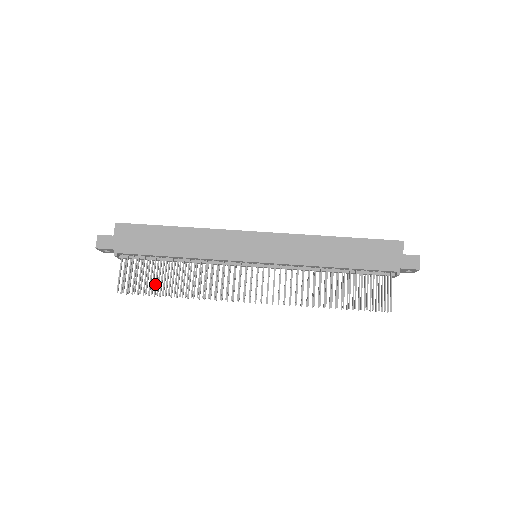
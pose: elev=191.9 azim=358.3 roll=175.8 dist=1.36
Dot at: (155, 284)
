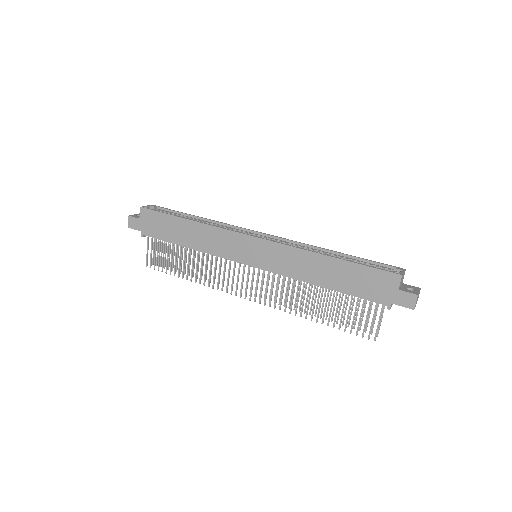
Dot at: (176, 262)
